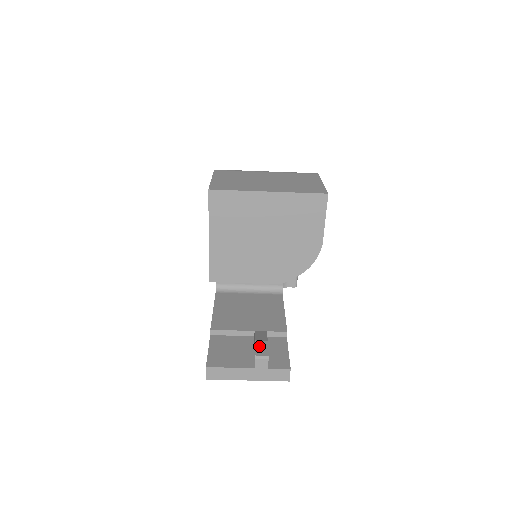
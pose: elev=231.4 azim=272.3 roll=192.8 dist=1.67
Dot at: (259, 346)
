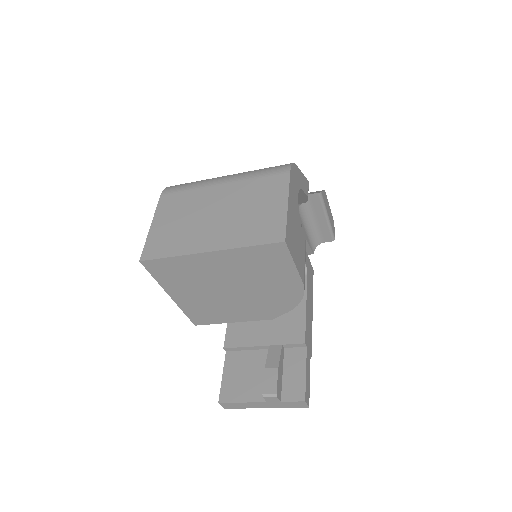
Dot at: (268, 378)
